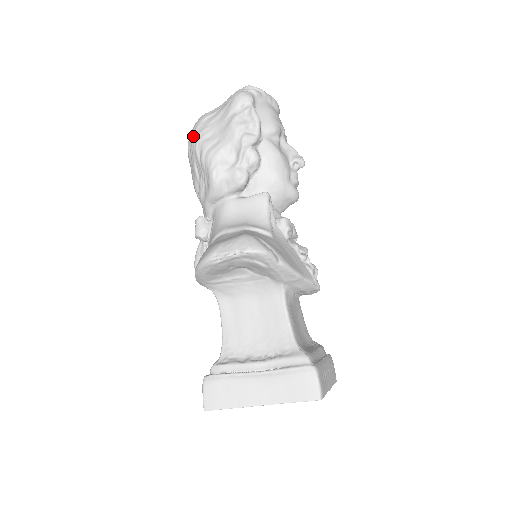
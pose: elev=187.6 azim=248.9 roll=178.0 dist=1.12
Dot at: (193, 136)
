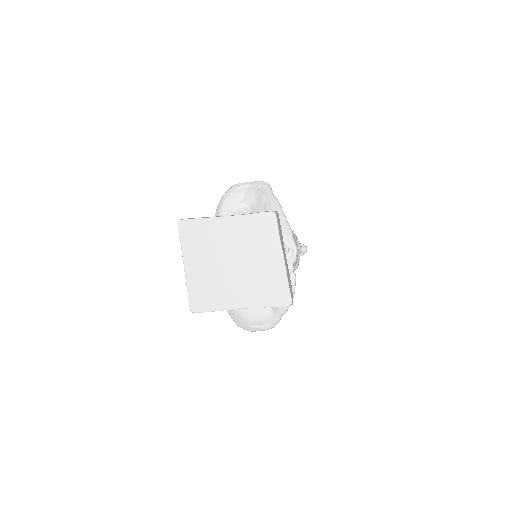
Dot at: occluded
